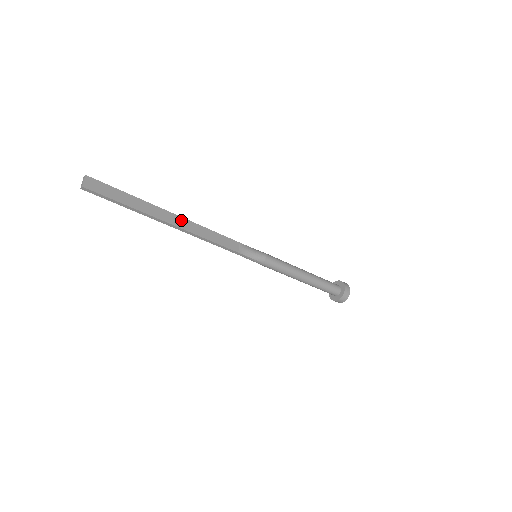
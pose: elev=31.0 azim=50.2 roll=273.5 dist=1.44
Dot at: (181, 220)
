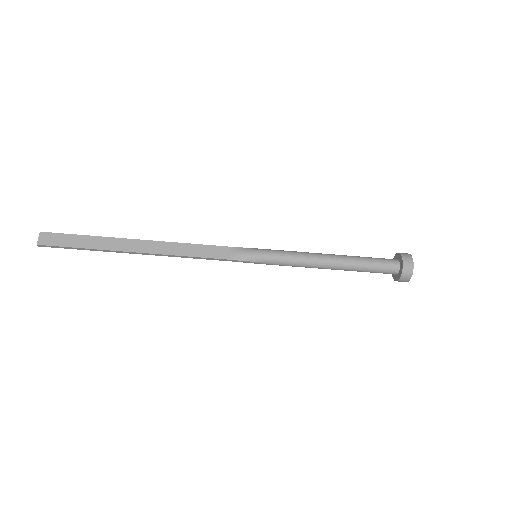
Dot at: (149, 244)
